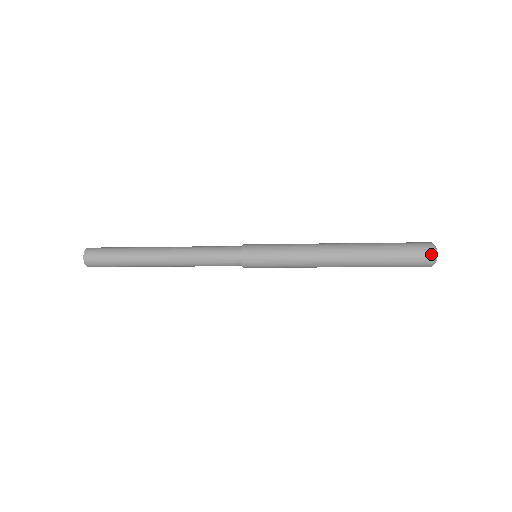
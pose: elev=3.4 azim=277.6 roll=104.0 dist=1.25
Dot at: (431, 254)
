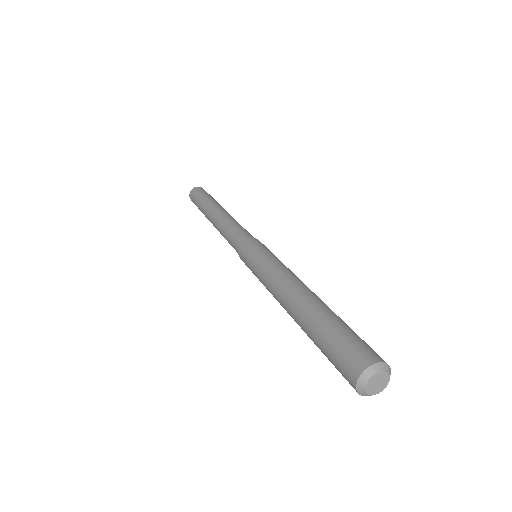
Dot at: (354, 378)
